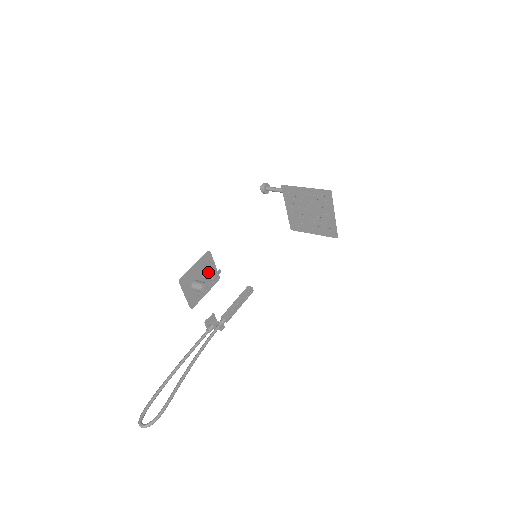
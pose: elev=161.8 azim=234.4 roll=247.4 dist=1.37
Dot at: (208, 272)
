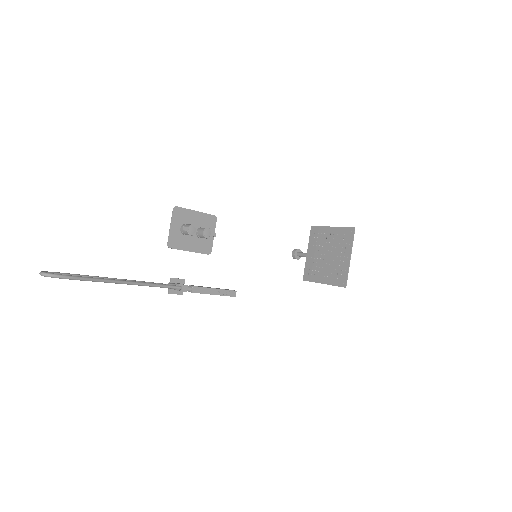
Dot at: occluded
